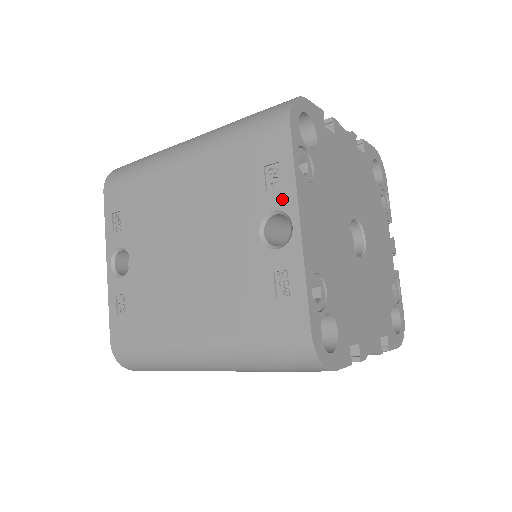
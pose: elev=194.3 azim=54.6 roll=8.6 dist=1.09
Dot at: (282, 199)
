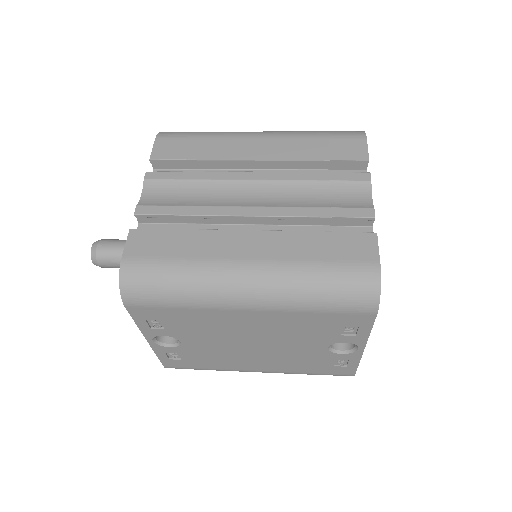
Dot at: (354, 340)
